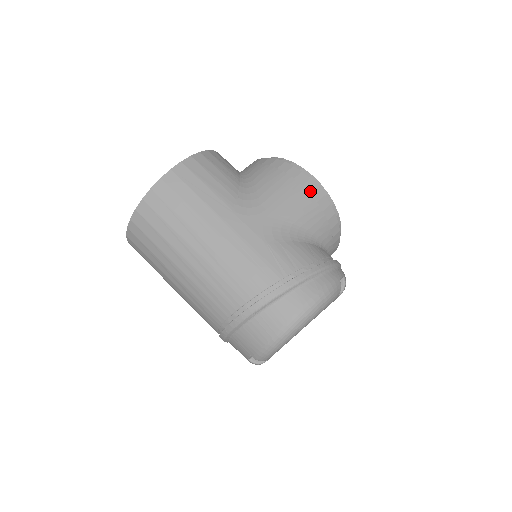
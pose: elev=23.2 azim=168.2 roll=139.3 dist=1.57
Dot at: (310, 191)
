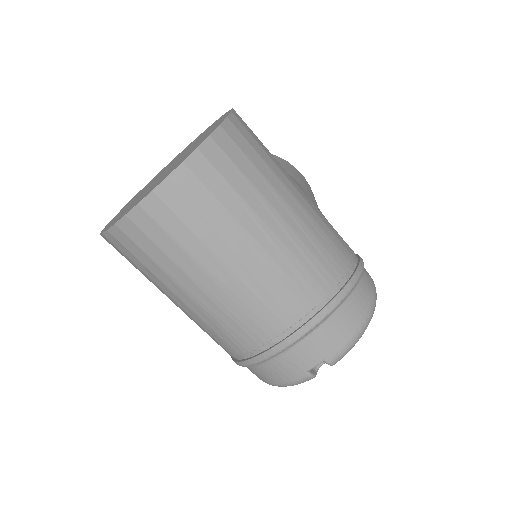
Dot at: (310, 188)
